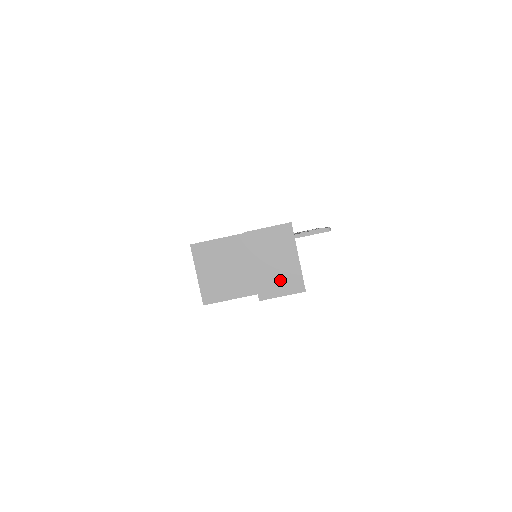
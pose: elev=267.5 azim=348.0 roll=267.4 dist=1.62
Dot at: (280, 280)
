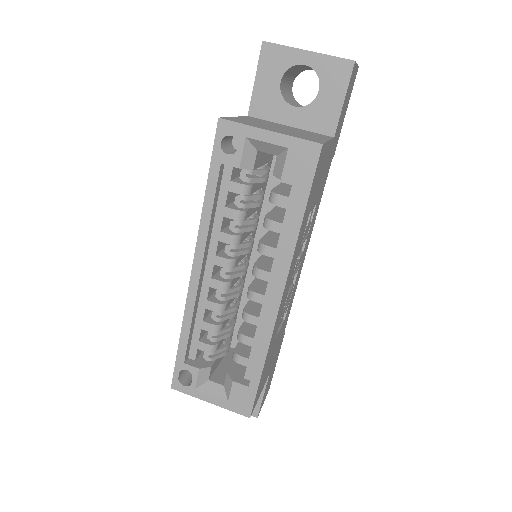
Dot at: occluded
